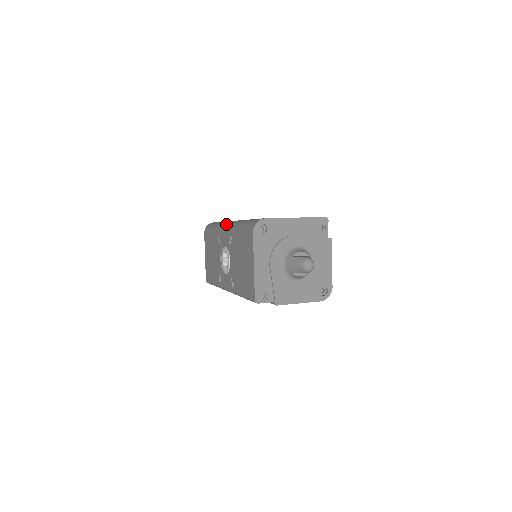
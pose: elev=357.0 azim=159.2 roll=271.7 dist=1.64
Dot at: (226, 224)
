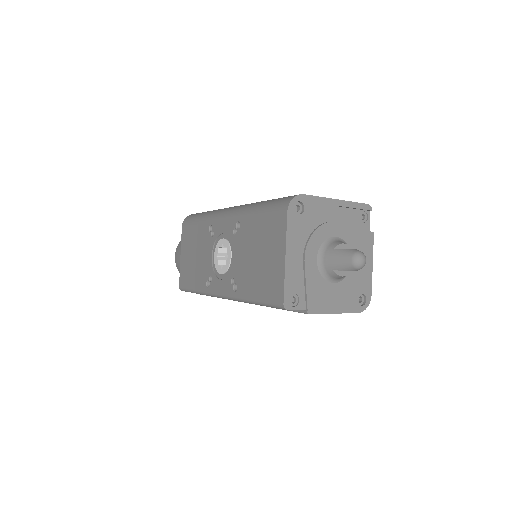
Dot at: (225, 209)
